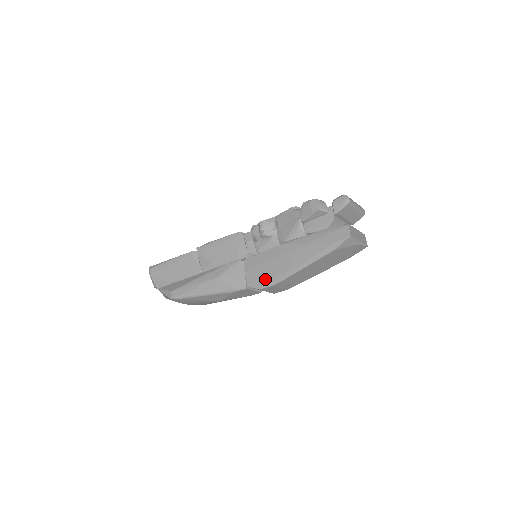
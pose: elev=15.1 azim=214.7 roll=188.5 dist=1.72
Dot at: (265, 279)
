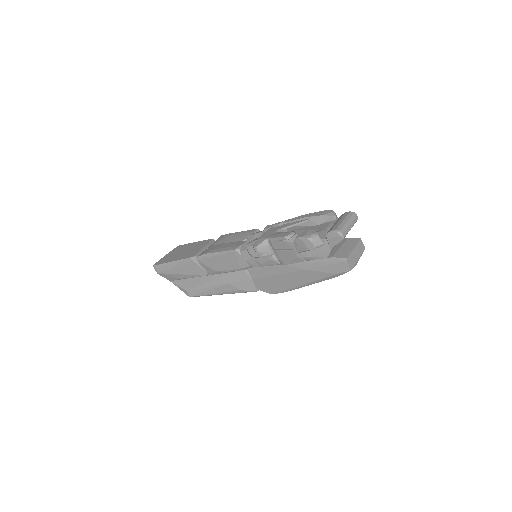
Dot at: (274, 288)
